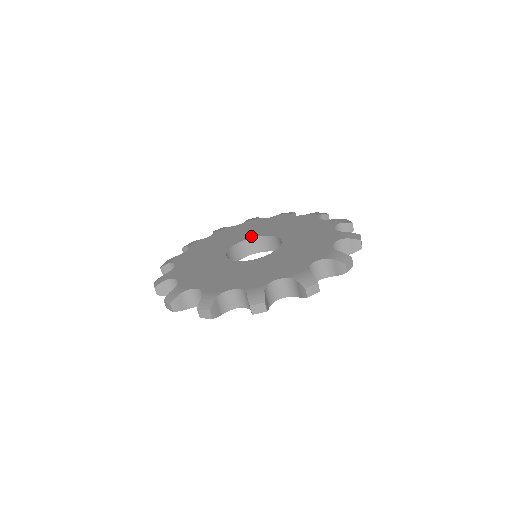
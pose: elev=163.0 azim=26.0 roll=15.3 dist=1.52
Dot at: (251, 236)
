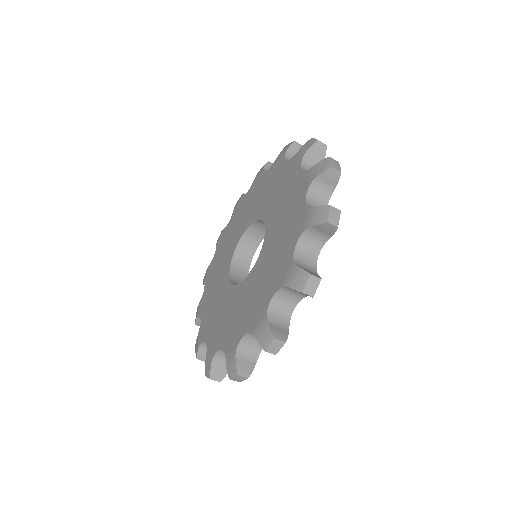
Dot at: (249, 222)
